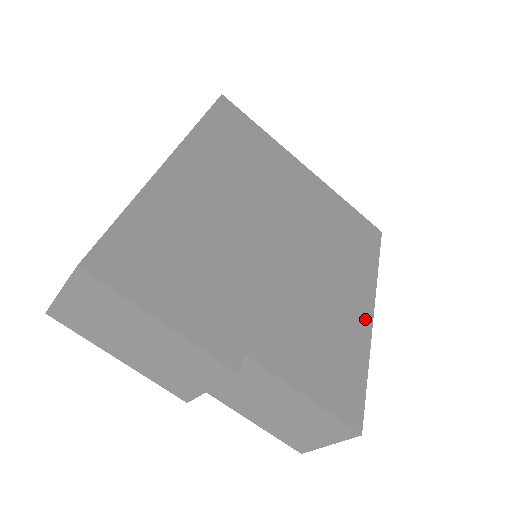
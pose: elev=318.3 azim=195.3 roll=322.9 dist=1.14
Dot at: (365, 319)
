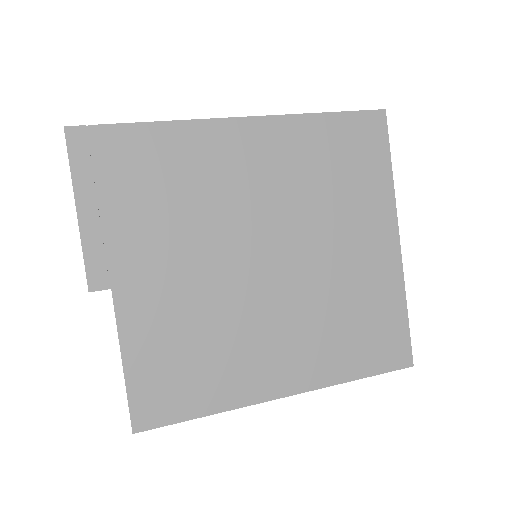
Dot at: (266, 390)
